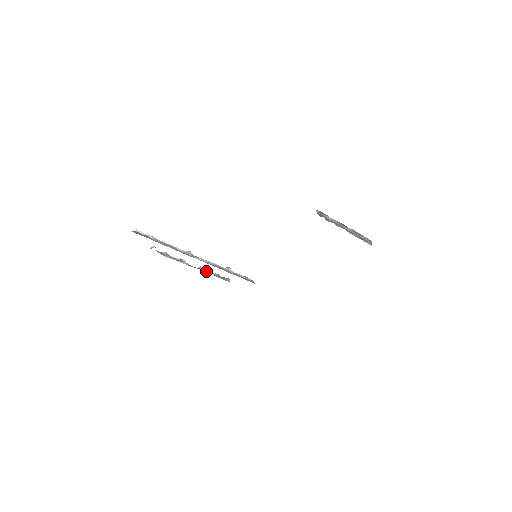
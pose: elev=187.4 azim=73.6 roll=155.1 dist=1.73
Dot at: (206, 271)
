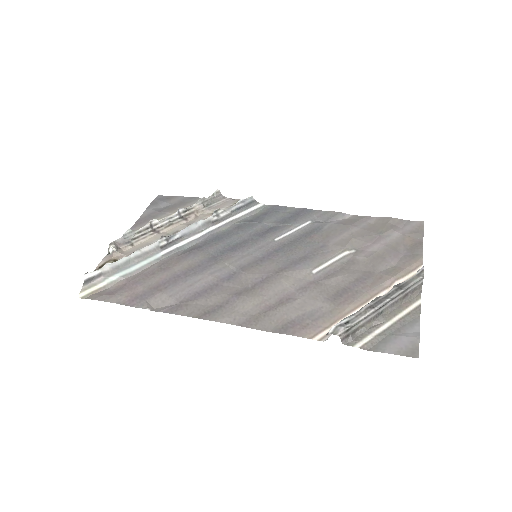
Dot at: (187, 209)
